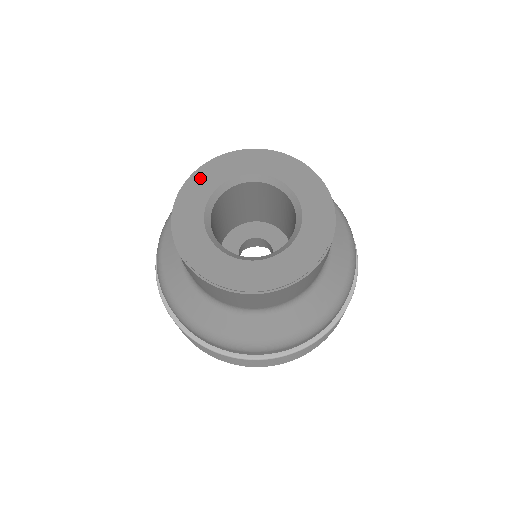
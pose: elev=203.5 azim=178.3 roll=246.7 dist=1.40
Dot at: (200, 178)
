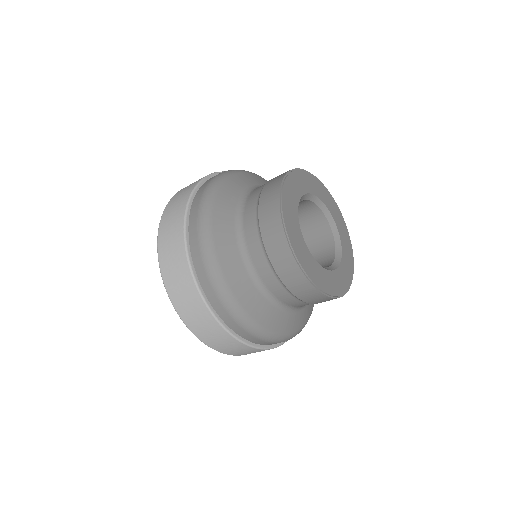
Dot at: (301, 176)
